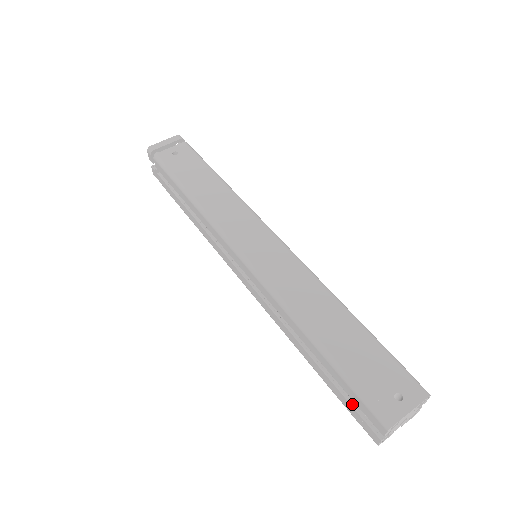
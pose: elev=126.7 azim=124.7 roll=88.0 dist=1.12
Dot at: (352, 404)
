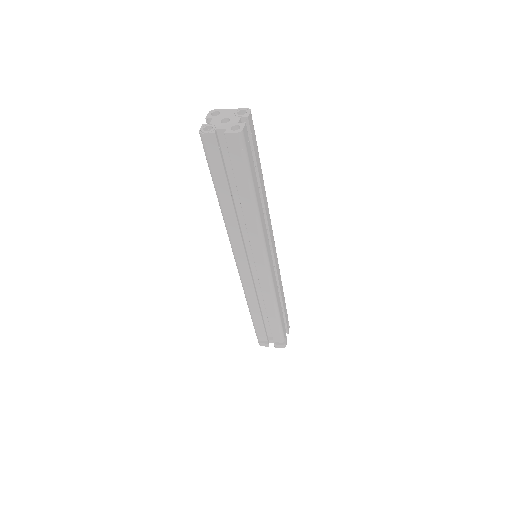
Dot at: occluded
